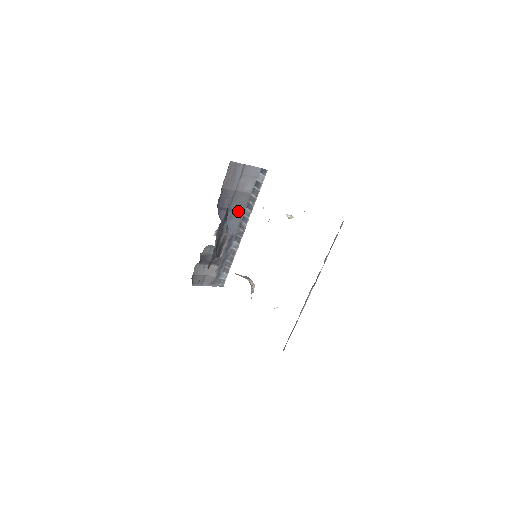
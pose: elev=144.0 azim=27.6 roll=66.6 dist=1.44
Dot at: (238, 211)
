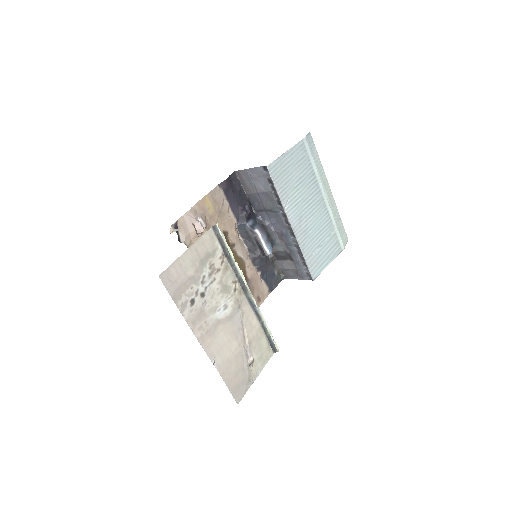
Dot at: (273, 209)
